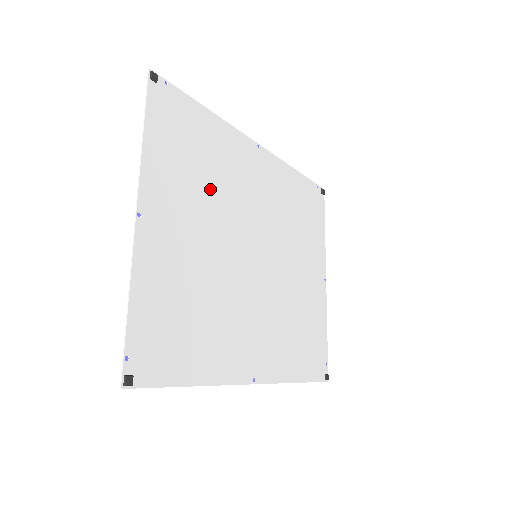
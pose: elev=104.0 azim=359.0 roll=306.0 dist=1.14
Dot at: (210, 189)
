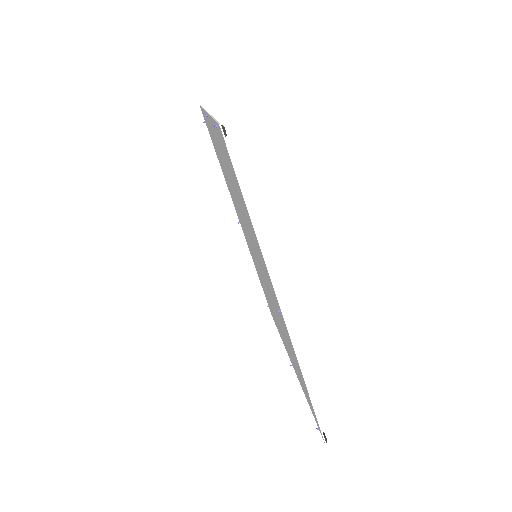
Dot at: occluded
